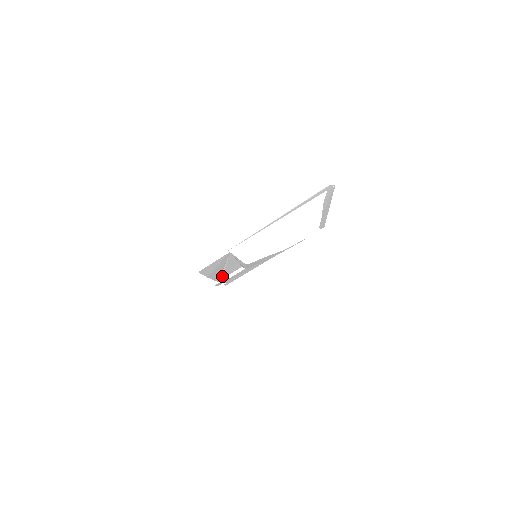
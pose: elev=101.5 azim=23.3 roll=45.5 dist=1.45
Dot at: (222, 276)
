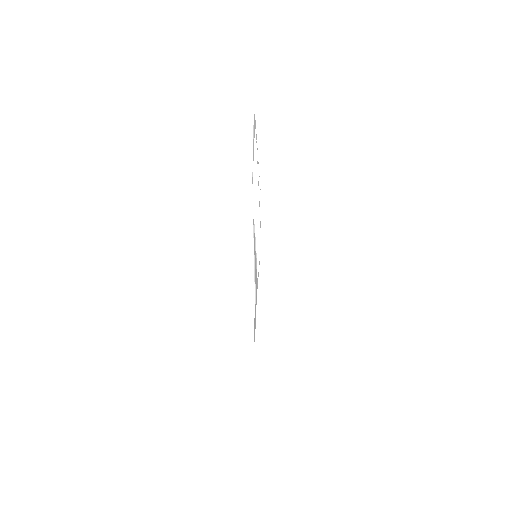
Dot at: (255, 287)
